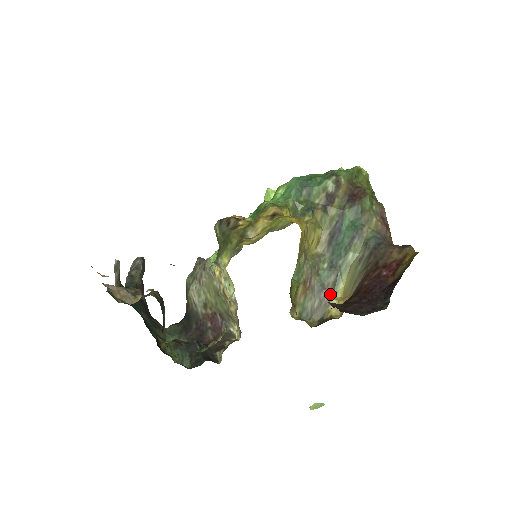
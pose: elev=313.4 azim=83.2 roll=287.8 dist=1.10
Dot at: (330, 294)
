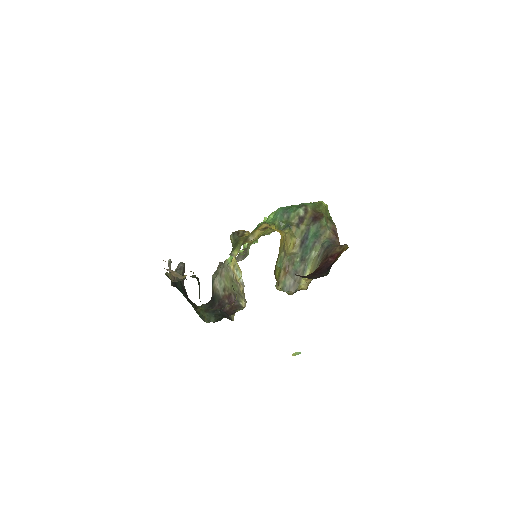
Dot at: occluded
